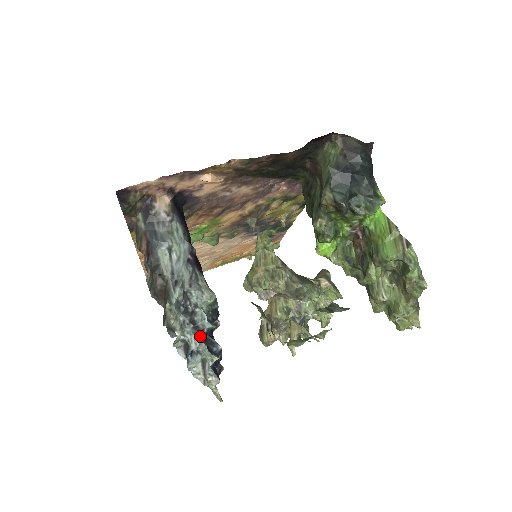
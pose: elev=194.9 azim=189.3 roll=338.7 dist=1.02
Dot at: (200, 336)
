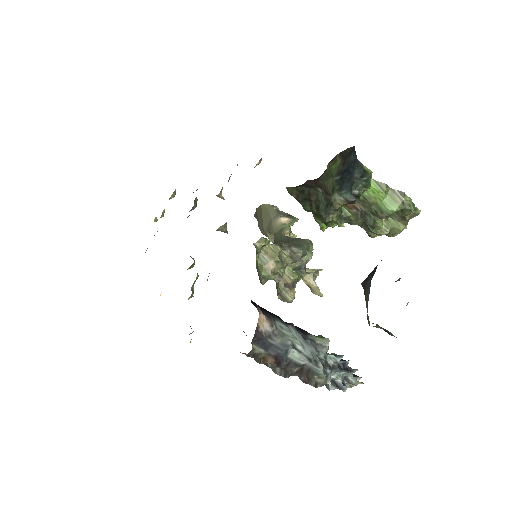
Dot at: (340, 370)
